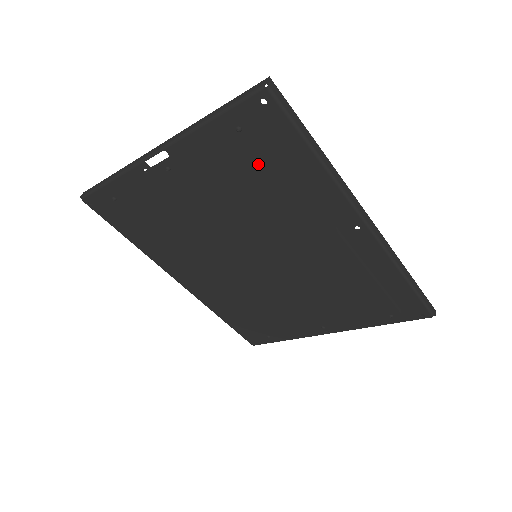
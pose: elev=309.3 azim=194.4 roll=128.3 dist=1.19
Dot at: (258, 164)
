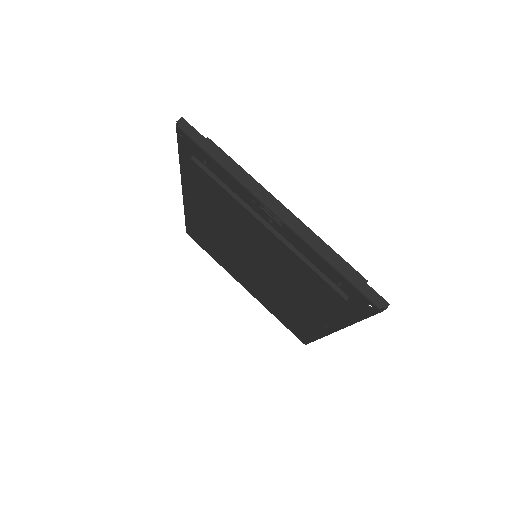
Dot at: (324, 292)
